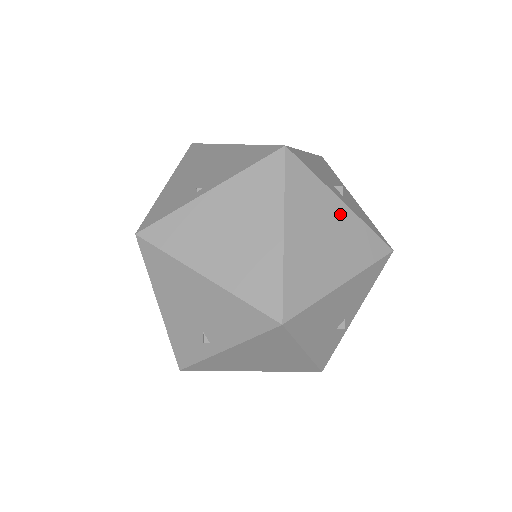
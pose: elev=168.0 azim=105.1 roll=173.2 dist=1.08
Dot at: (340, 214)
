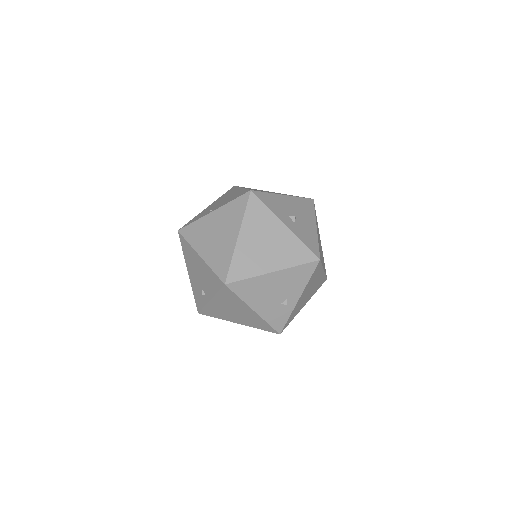
Dot at: (281, 232)
